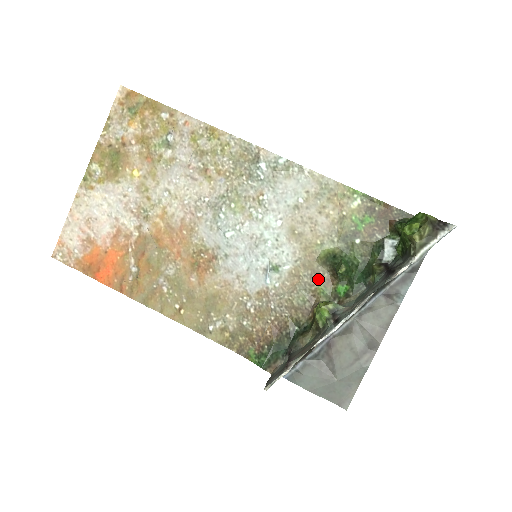
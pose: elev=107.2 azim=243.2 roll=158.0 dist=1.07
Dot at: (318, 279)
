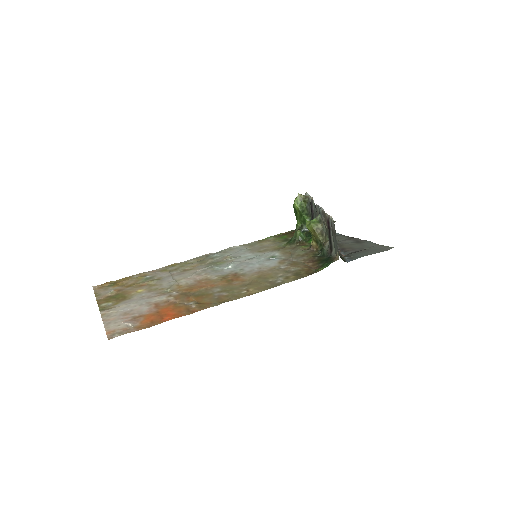
Dot at: (297, 247)
